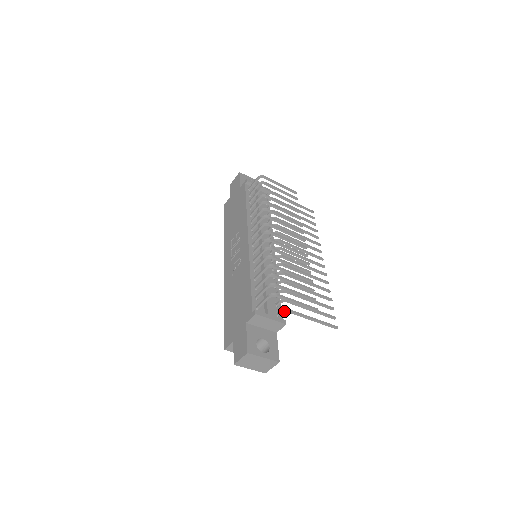
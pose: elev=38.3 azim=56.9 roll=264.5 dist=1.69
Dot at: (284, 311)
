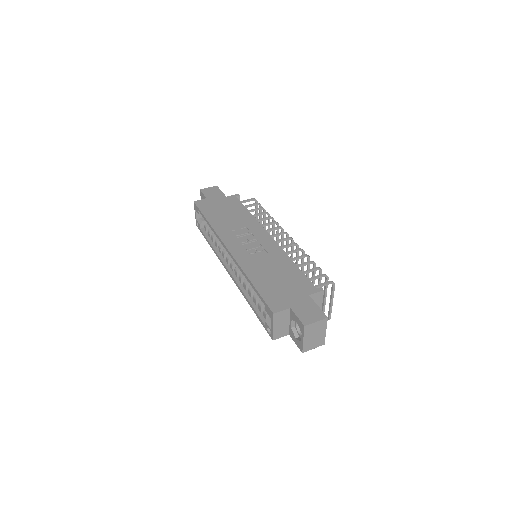
Dot at: occluded
